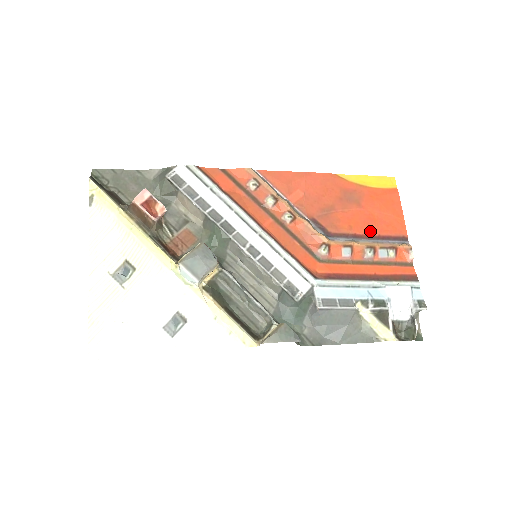
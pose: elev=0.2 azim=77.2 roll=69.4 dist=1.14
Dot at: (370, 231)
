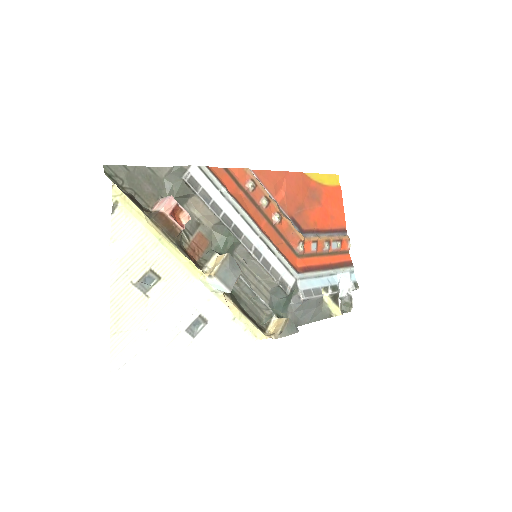
Dot at: (326, 226)
